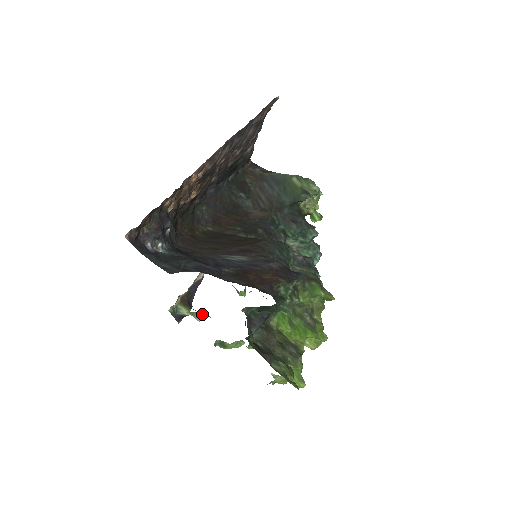
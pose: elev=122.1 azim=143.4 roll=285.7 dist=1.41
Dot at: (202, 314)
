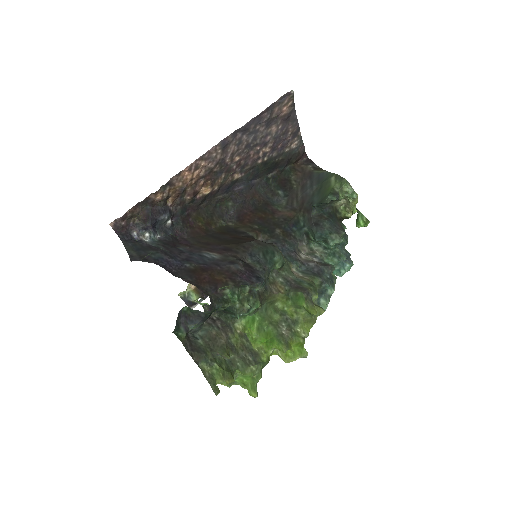
Dot at: occluded
